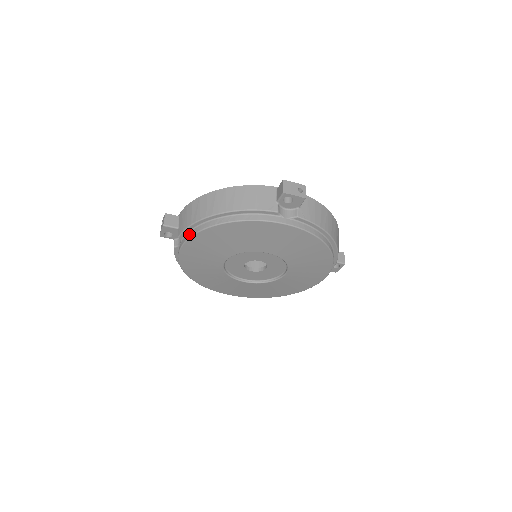
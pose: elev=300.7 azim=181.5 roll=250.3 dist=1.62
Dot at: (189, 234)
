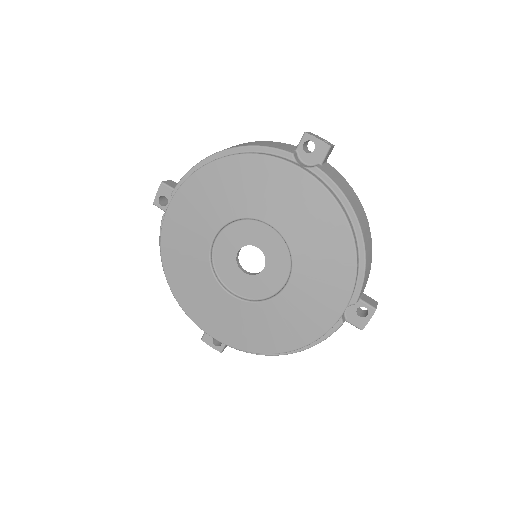
Dot at: (184, 182)
